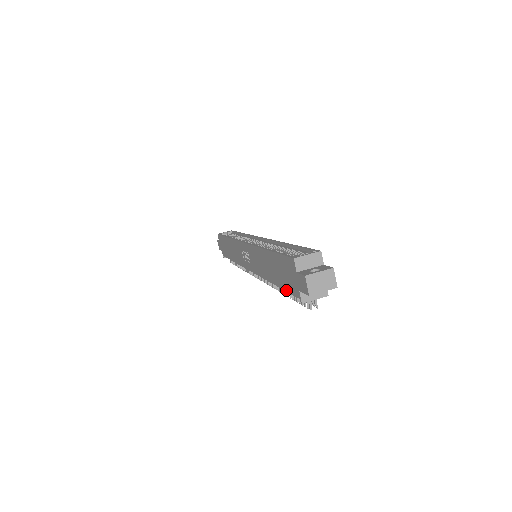
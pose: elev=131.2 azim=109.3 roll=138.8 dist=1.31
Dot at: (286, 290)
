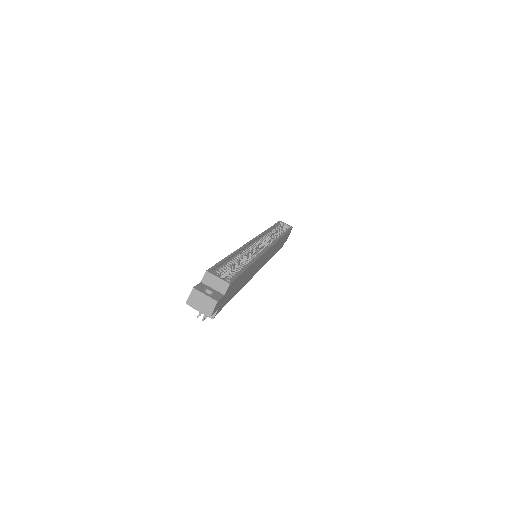
Dot at: occluded
